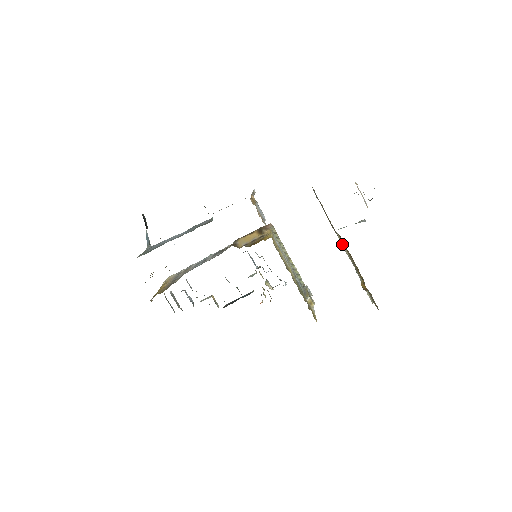
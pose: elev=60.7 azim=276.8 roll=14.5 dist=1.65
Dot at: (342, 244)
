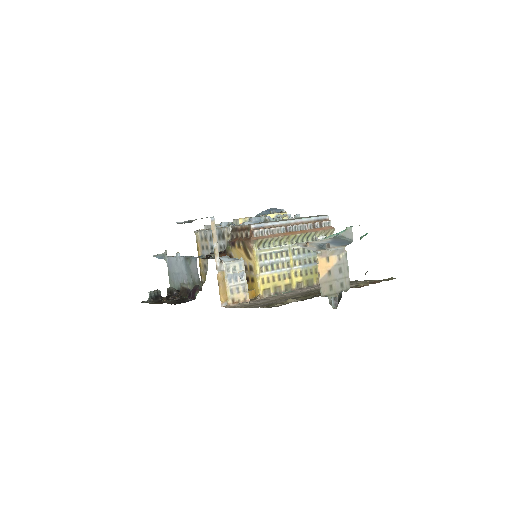
Dot at: occluded
